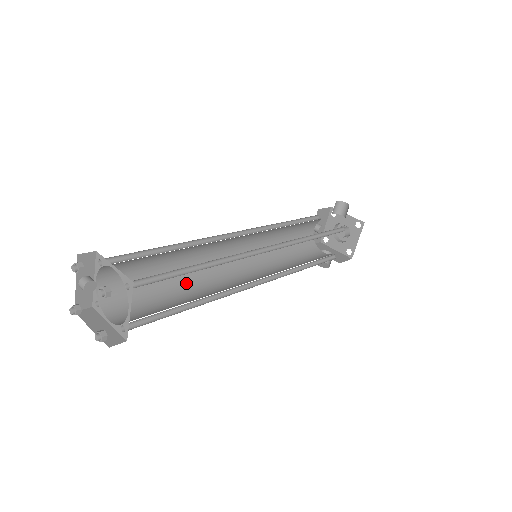
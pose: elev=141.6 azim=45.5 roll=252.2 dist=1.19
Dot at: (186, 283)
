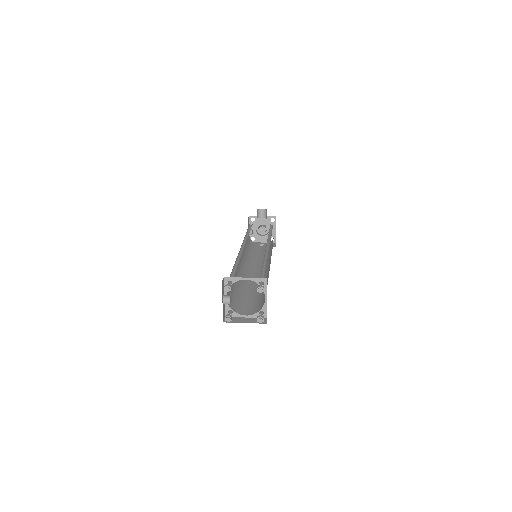
Dot at: (242, 286)
